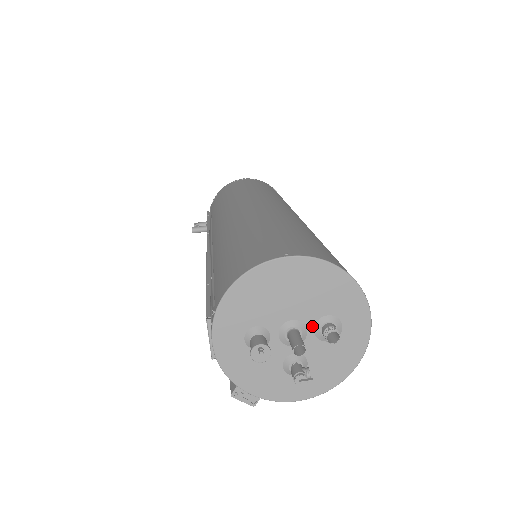
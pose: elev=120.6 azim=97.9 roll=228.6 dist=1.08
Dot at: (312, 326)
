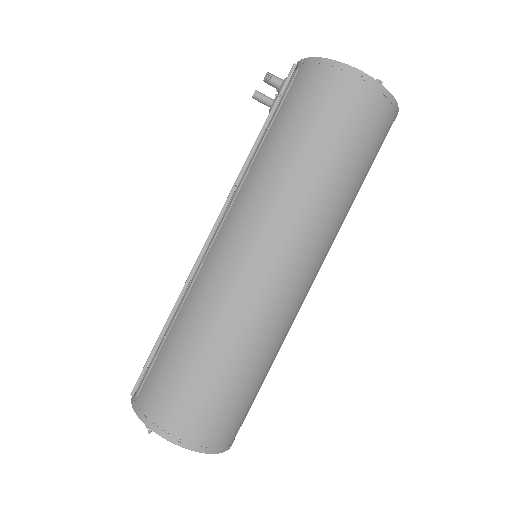
Dot at: occluded
